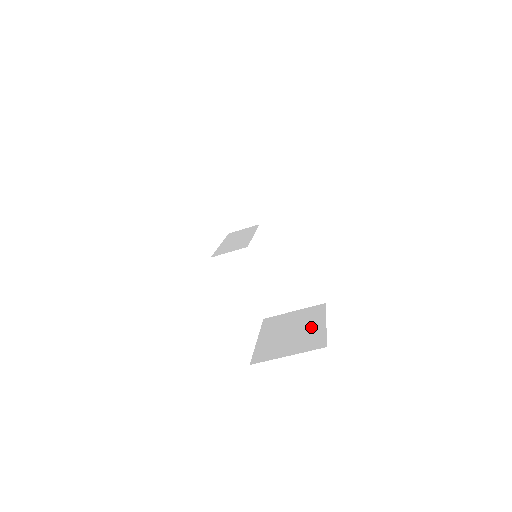
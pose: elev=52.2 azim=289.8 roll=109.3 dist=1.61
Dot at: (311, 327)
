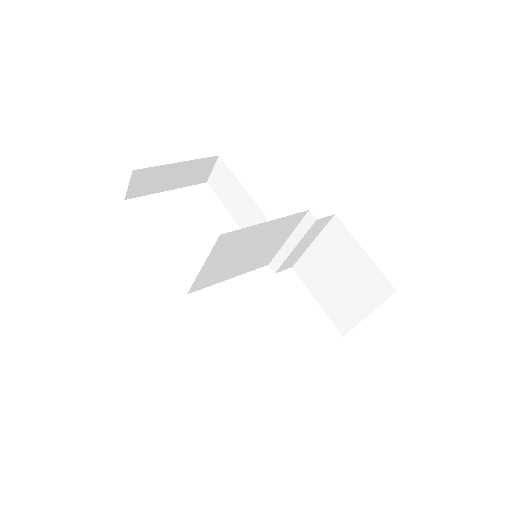
Dot at: occluded
